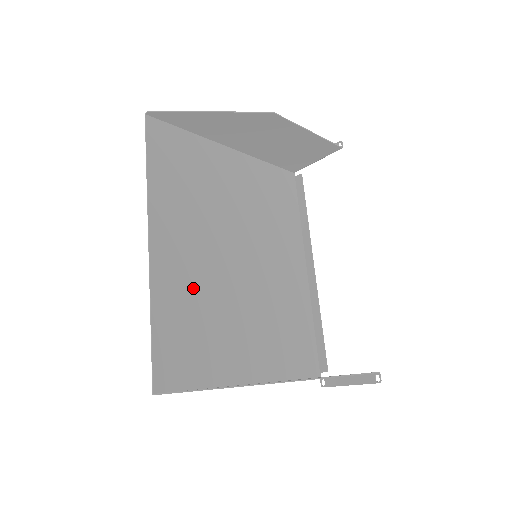
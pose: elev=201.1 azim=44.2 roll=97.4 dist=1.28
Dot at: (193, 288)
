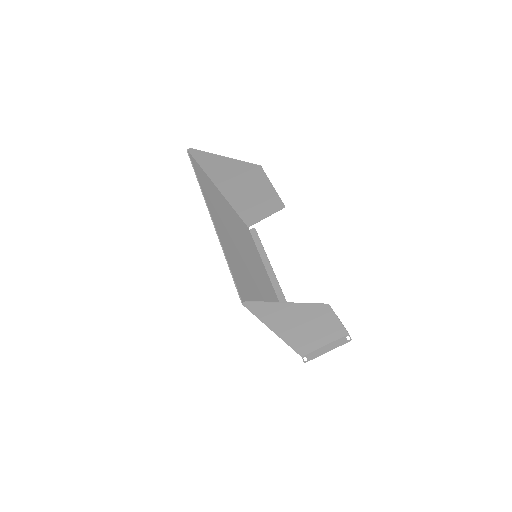
Dot at: (235, 257)
